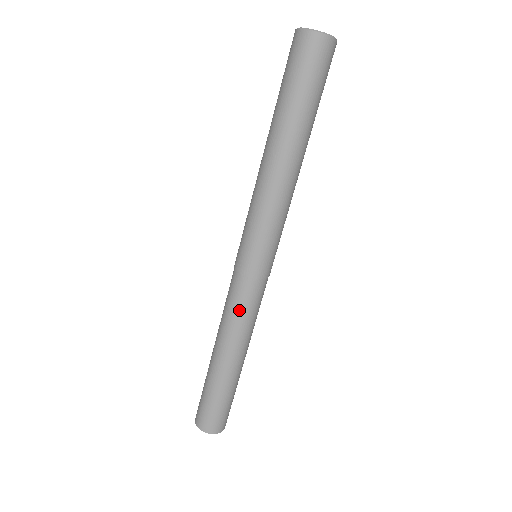
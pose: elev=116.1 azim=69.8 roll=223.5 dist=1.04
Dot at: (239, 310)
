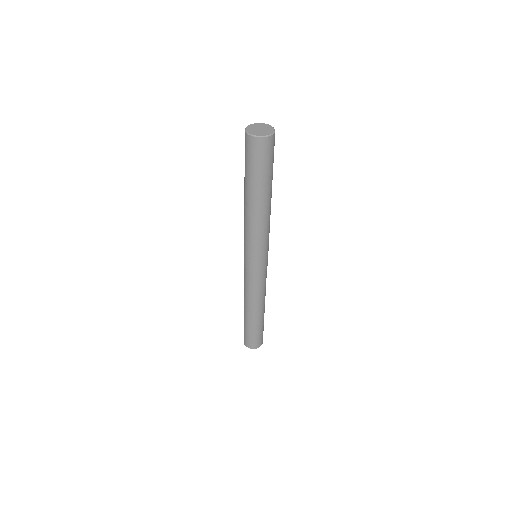
Dot at: (252, 288)
